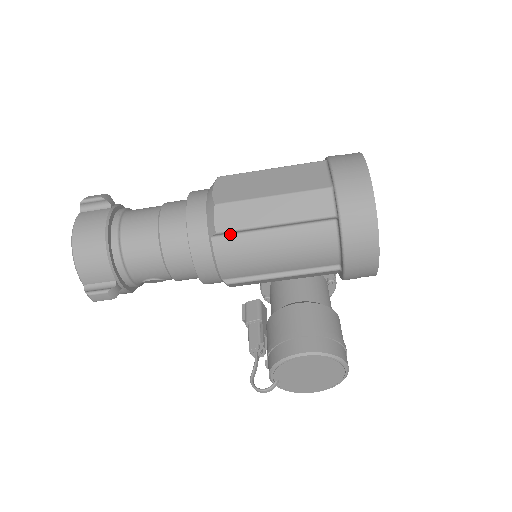
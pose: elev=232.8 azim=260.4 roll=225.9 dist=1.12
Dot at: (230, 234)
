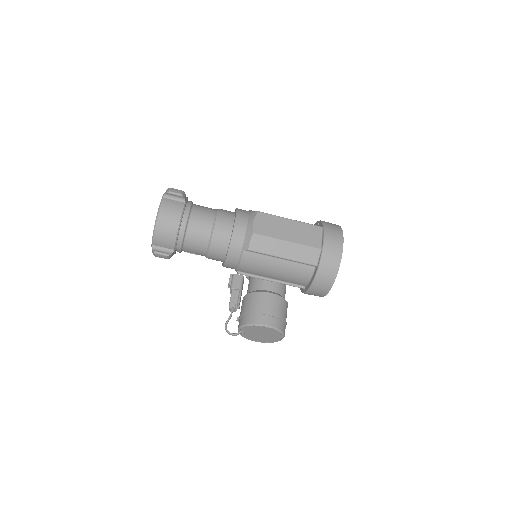
Dot at: (255, 252)
